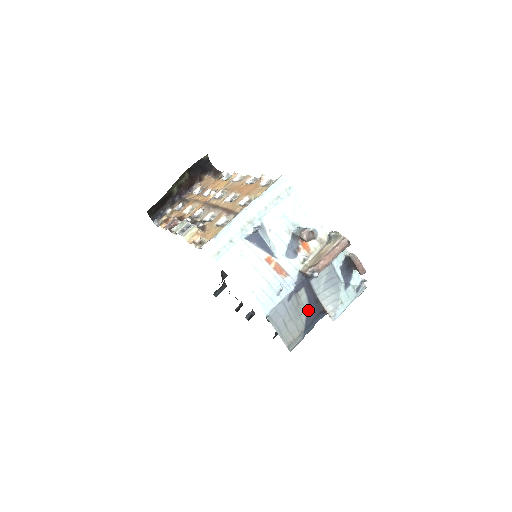
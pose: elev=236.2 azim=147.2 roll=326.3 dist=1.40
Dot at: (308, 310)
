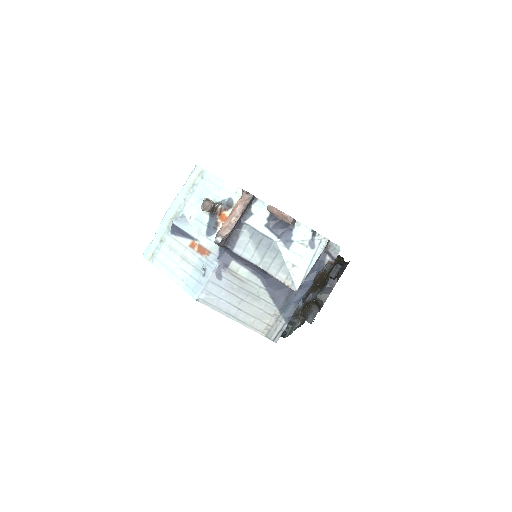
Dot at: (267, 287)
